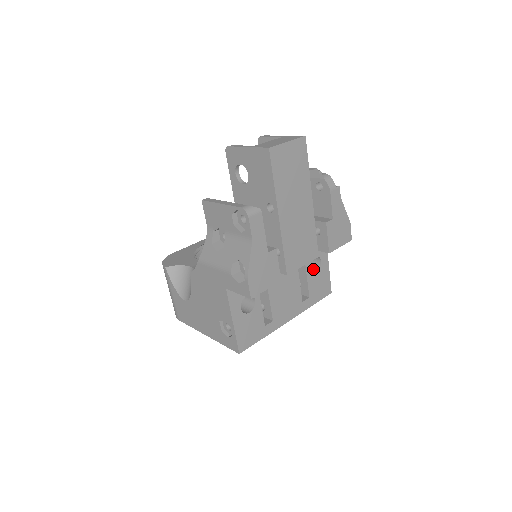
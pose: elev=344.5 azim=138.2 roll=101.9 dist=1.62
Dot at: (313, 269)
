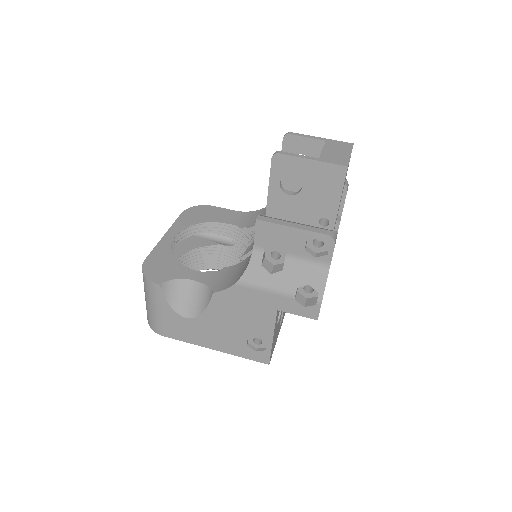
Dot at: occluded
